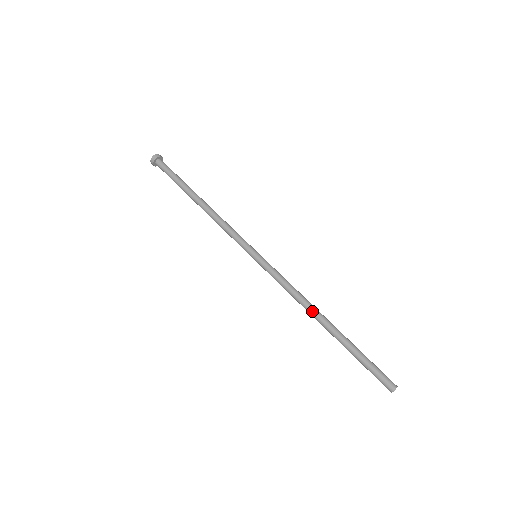
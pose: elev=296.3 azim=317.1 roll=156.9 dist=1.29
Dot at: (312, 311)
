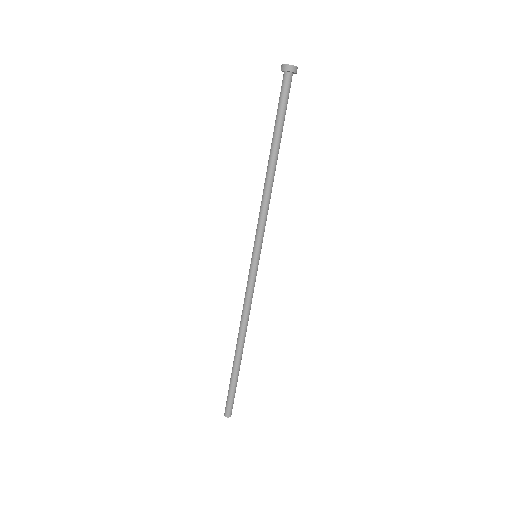
Dot at: (240, 333)
